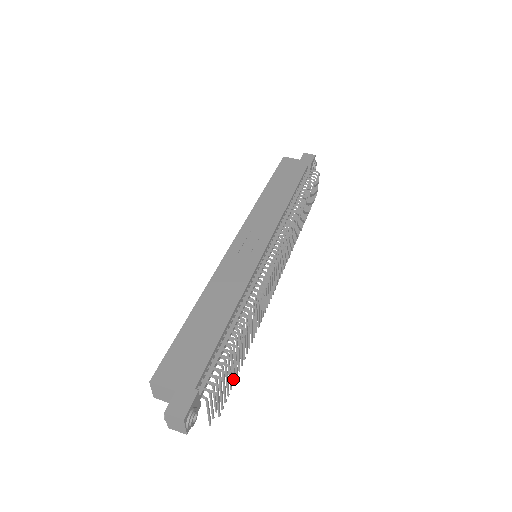
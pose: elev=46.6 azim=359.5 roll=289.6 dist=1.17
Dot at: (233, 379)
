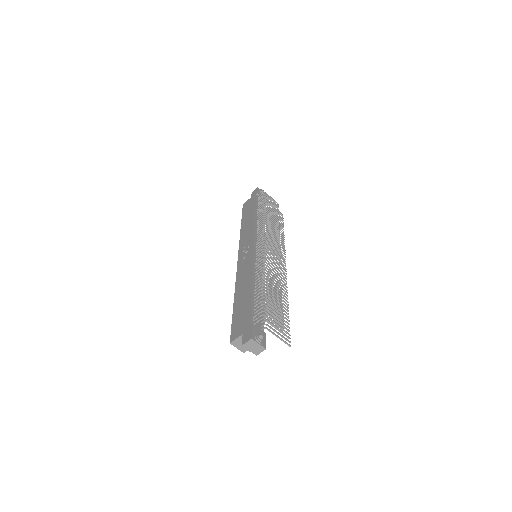
Dot at: occluded
